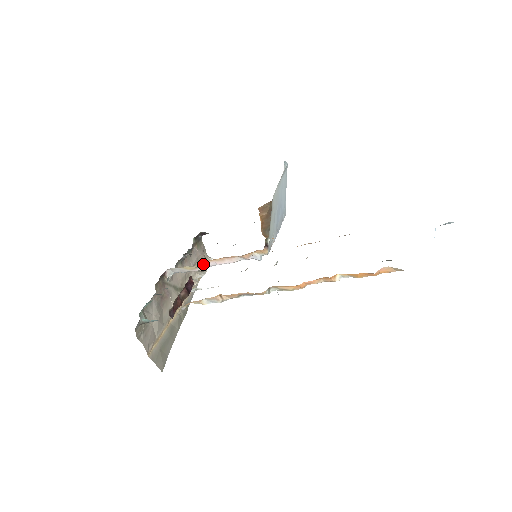
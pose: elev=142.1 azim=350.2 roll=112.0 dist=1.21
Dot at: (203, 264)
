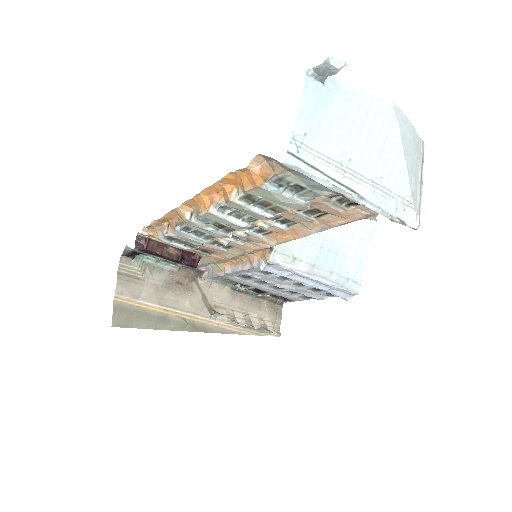
Dot at: (224, 264)
